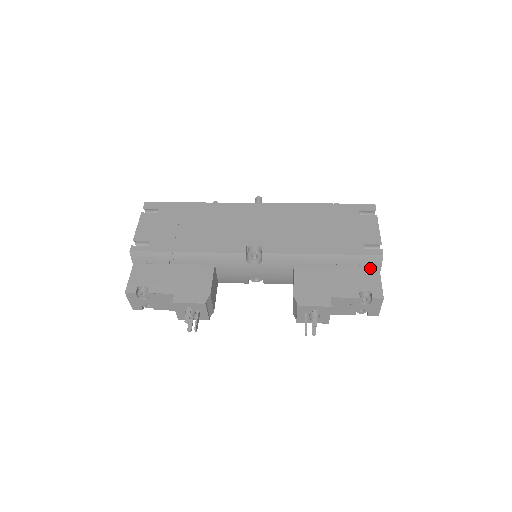
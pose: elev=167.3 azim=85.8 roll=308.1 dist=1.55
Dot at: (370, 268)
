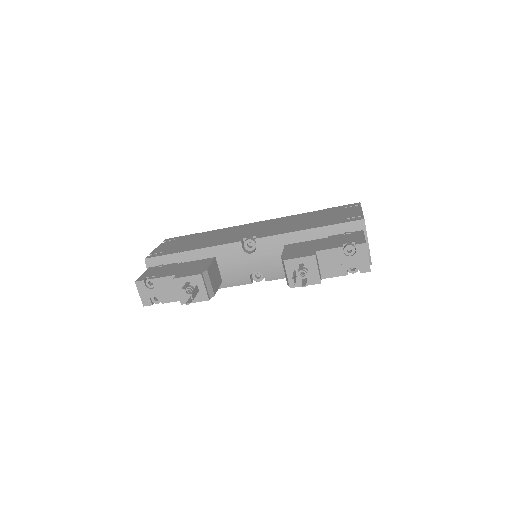
Dot at: (355, 233)
